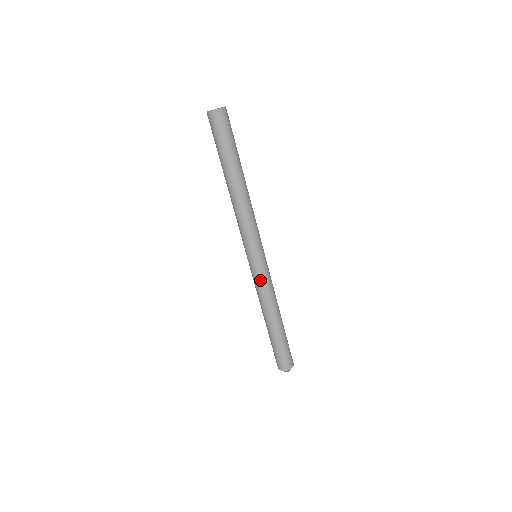
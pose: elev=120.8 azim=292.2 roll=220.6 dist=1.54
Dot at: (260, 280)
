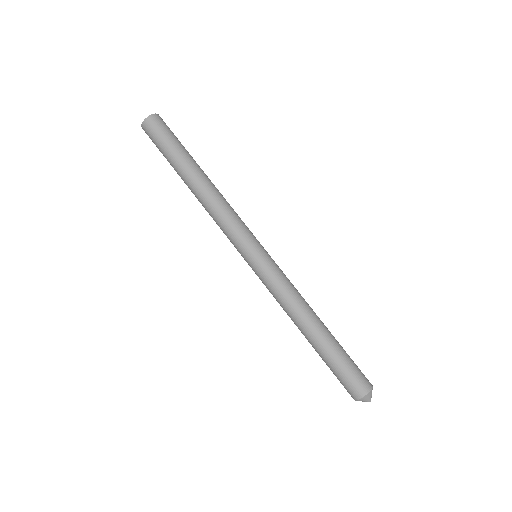
Dot at: (279, 274)
